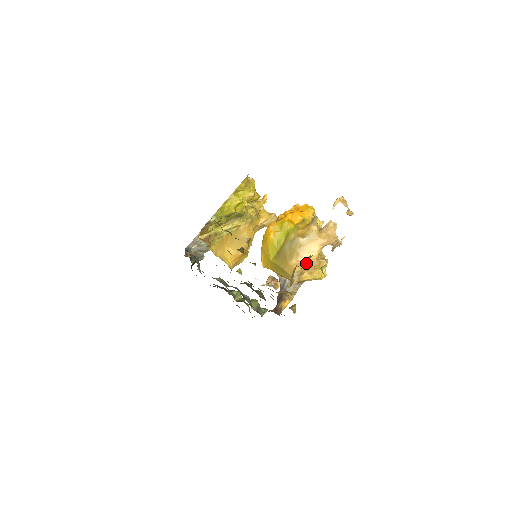
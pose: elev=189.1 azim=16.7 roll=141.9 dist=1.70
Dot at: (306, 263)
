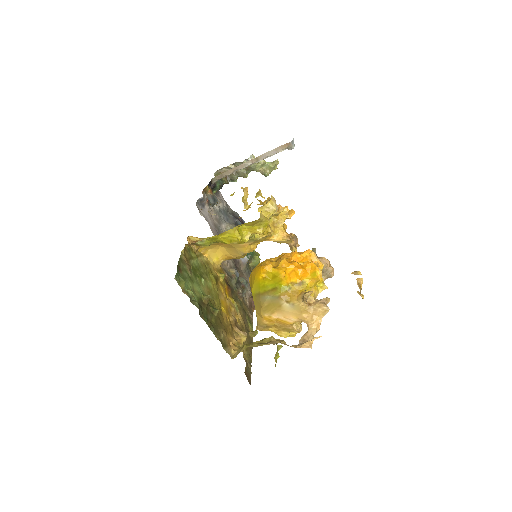
Dot at: (278, 322)
